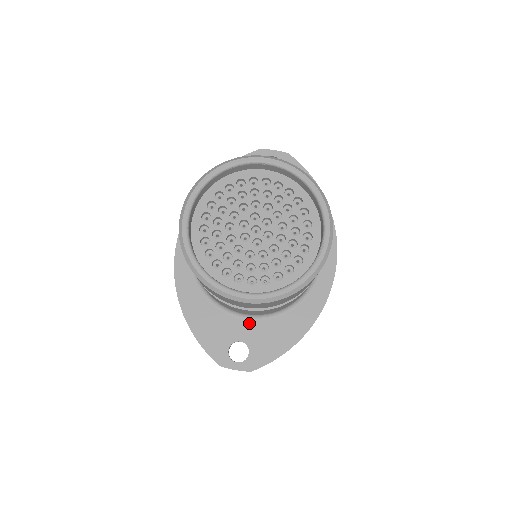
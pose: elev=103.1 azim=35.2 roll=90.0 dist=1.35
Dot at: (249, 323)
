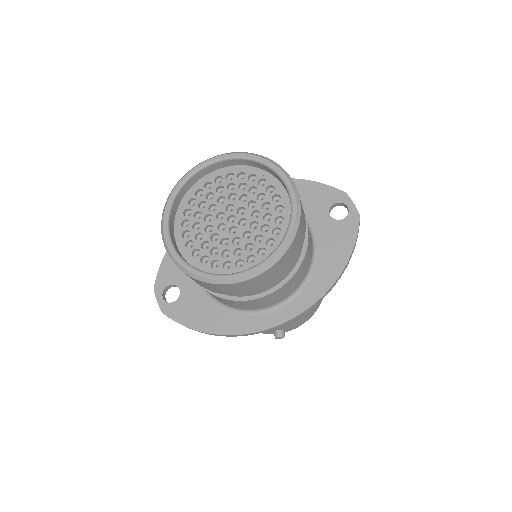
Dot at: (197, 286)
